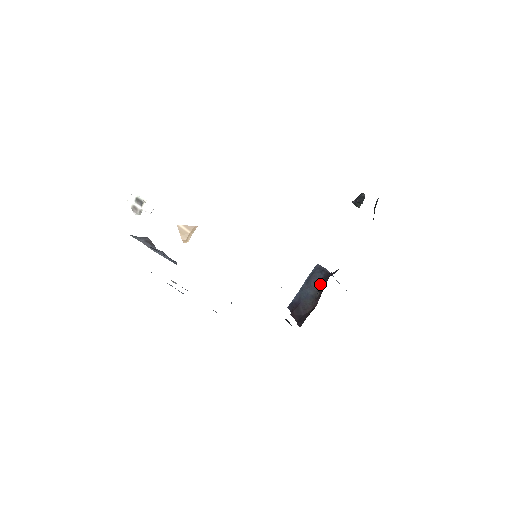
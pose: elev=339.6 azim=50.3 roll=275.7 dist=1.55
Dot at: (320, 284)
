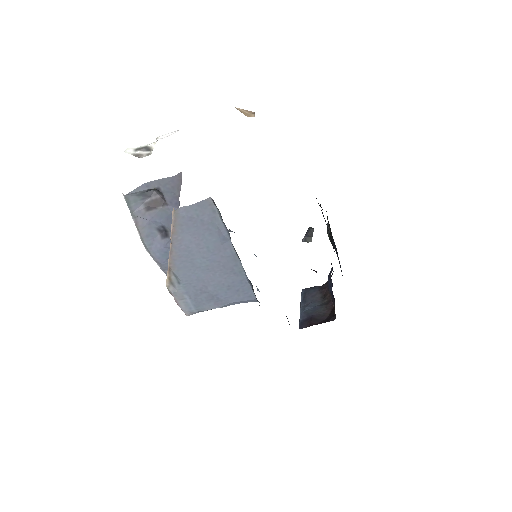
Dot at: (321, 294)
